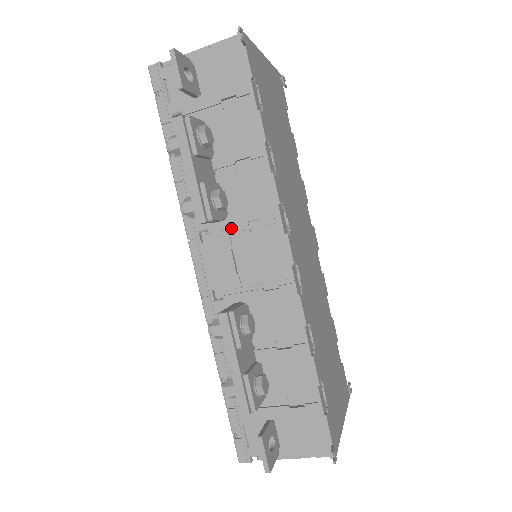
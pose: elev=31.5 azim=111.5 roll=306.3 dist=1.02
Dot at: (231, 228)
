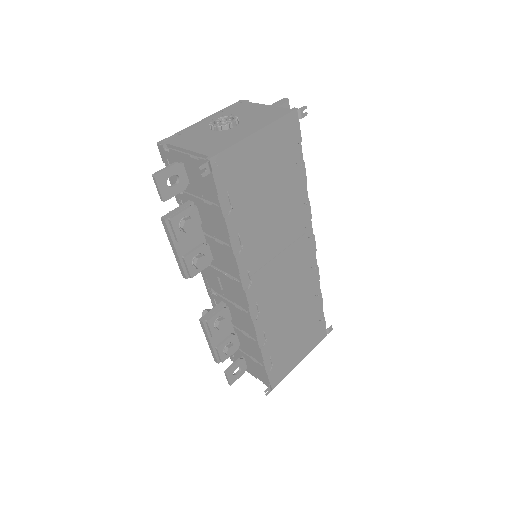
Dot at: occluded
